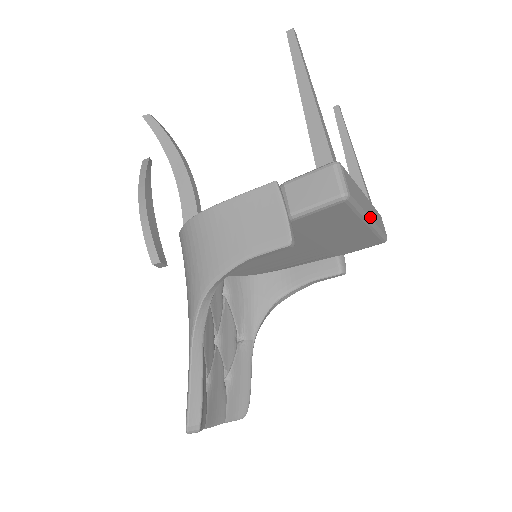
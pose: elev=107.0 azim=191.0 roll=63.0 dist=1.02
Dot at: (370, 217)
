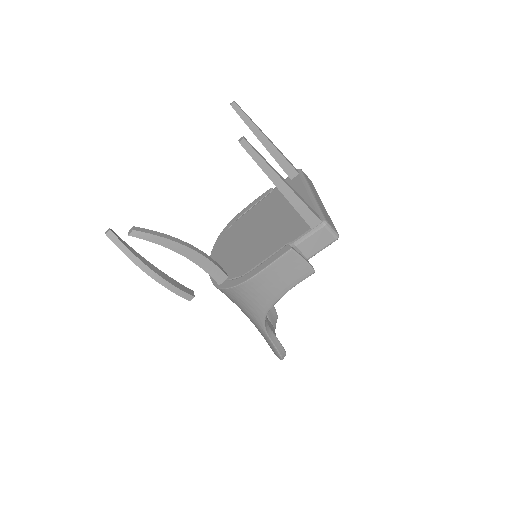
Dot at: occluded
